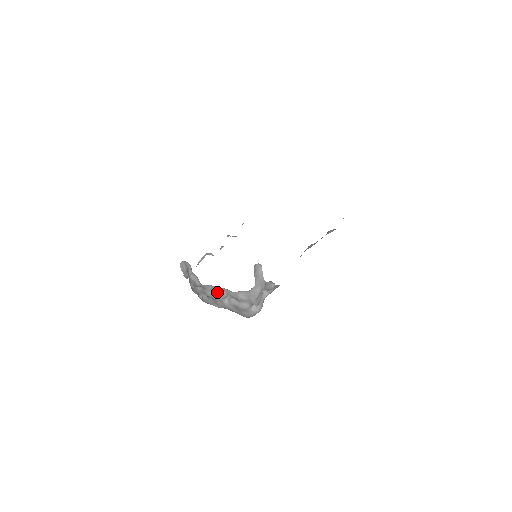
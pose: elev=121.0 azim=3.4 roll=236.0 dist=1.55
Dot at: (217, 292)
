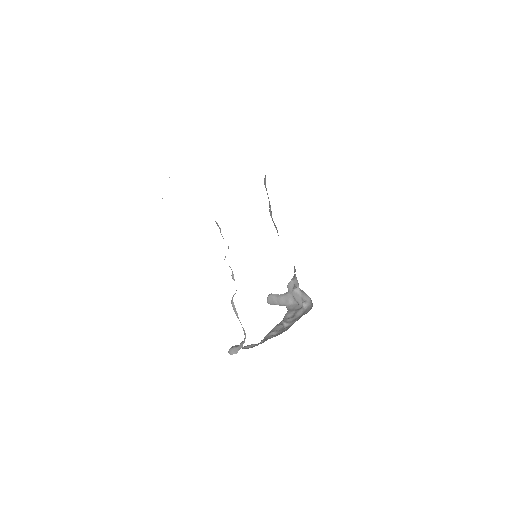
Dot at: (274, 331)
